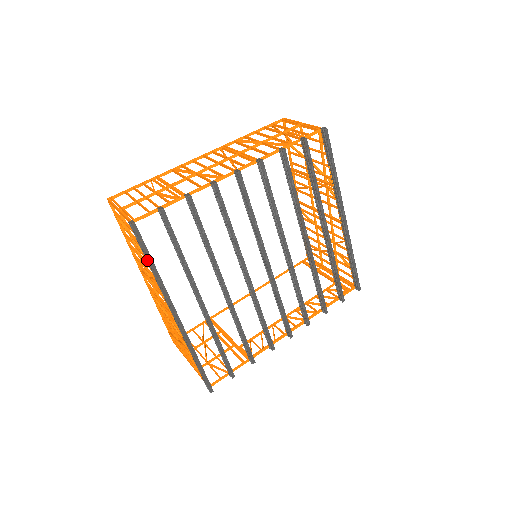
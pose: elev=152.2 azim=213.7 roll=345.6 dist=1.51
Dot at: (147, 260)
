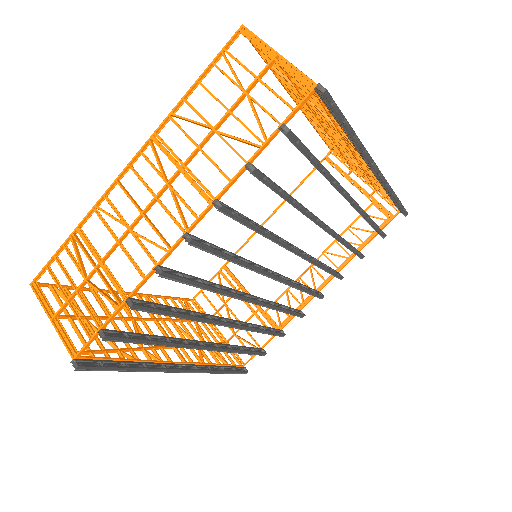
Dot at: (118, 368)
